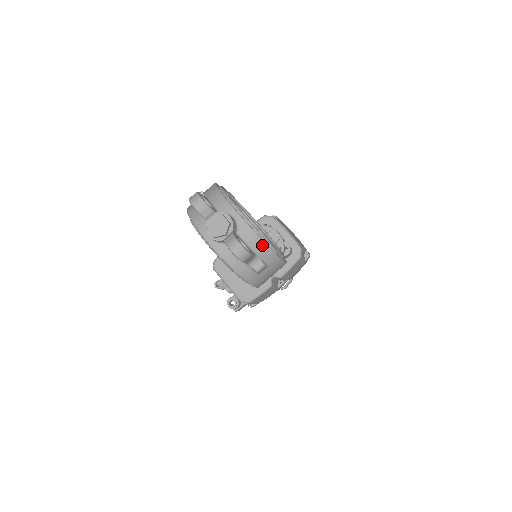
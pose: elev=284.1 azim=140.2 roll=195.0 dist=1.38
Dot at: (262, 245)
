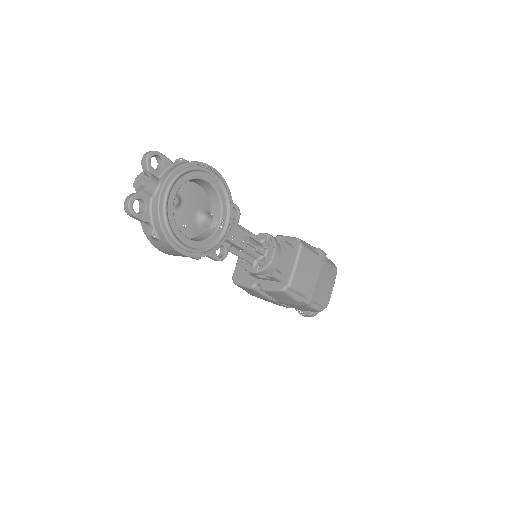
Dot at: (158, 221)
